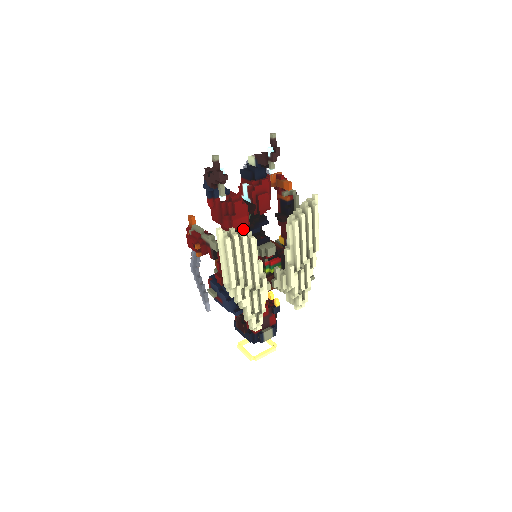
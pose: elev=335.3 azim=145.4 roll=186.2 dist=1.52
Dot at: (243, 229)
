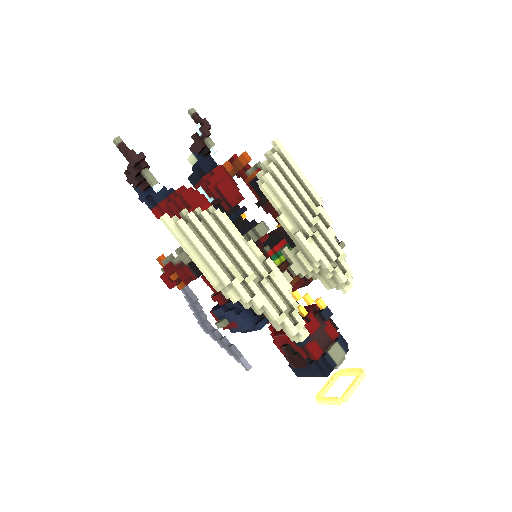
Dot at: occluded
